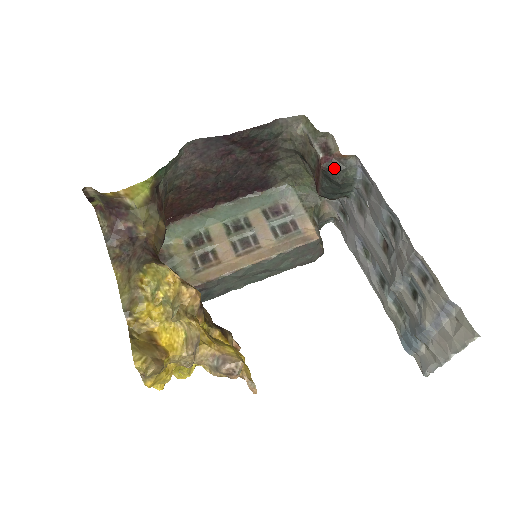
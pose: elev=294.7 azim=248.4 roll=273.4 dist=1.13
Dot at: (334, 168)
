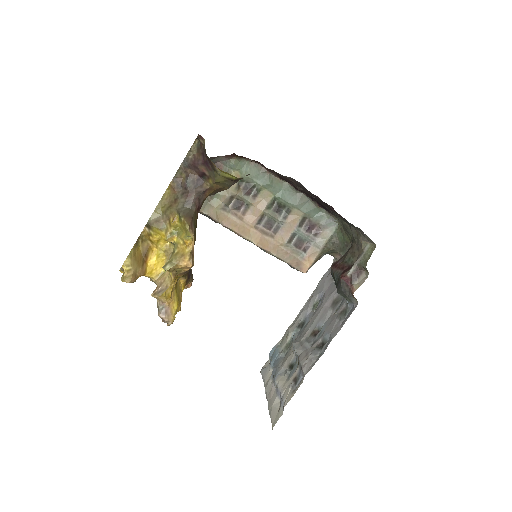
Dot at: (344, 289)
